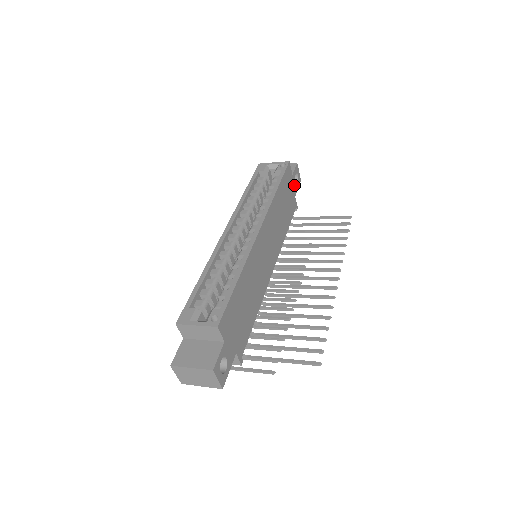
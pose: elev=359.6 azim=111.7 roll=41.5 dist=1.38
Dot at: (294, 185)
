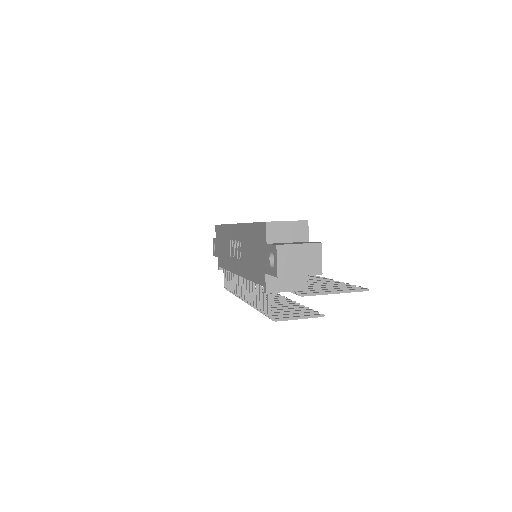
Dot at: occluded
